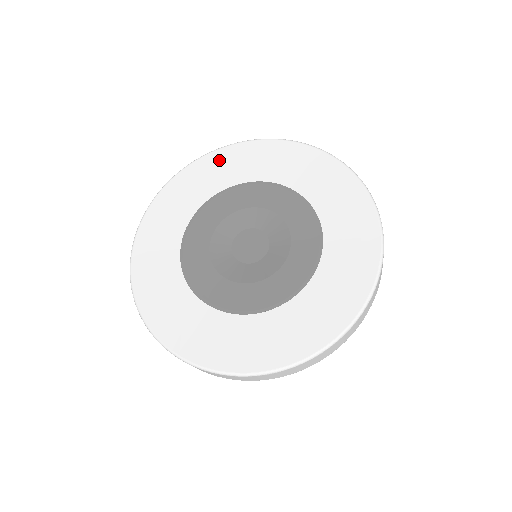
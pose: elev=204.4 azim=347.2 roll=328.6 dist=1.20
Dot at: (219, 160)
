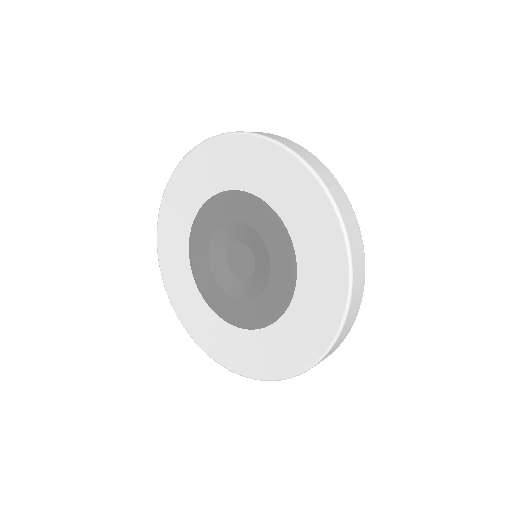
Dot at: (176, 190)
